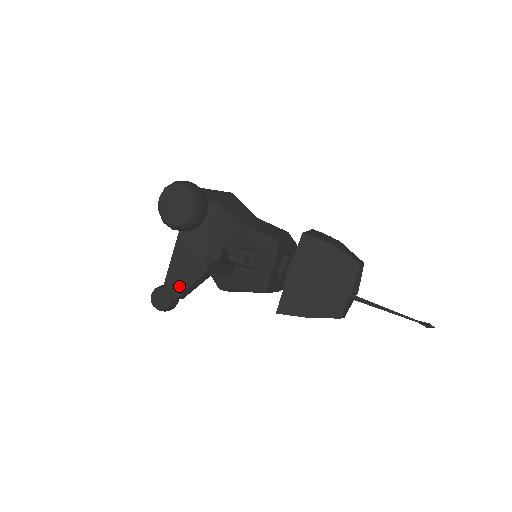
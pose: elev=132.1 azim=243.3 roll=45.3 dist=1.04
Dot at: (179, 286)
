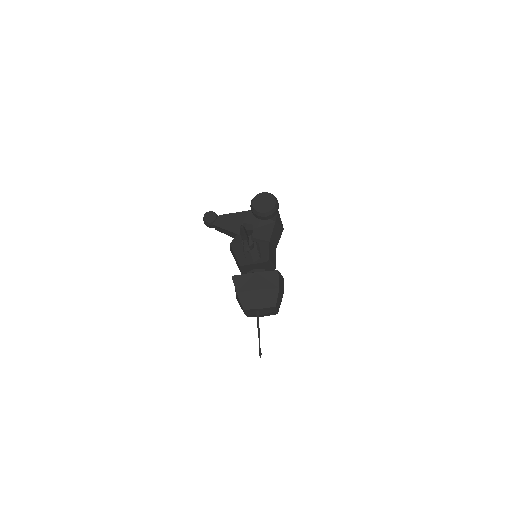
Dot at: (221, 223)
